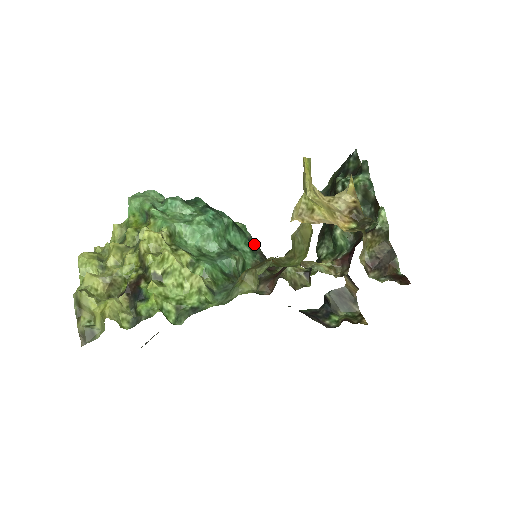
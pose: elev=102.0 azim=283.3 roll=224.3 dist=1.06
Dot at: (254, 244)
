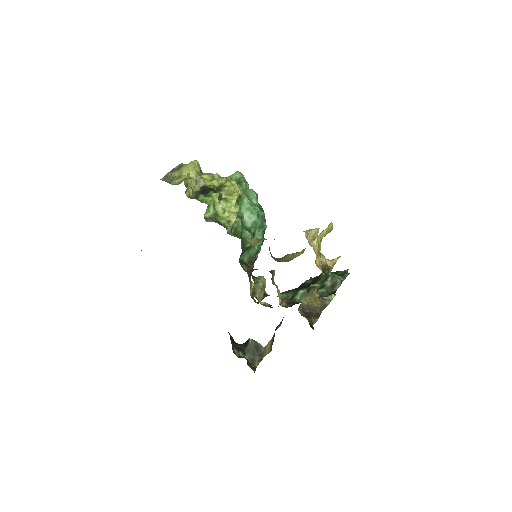
Dot at: occluded
